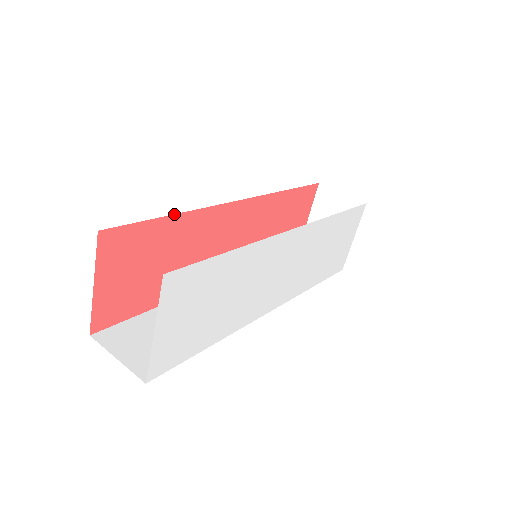
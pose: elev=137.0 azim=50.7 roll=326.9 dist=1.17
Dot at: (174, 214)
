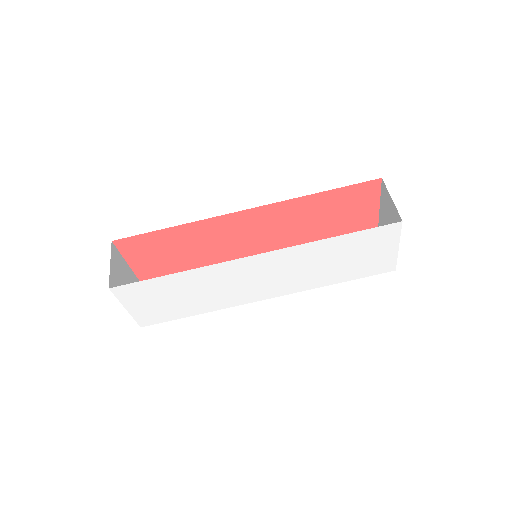
Dot at: (172, 227)
